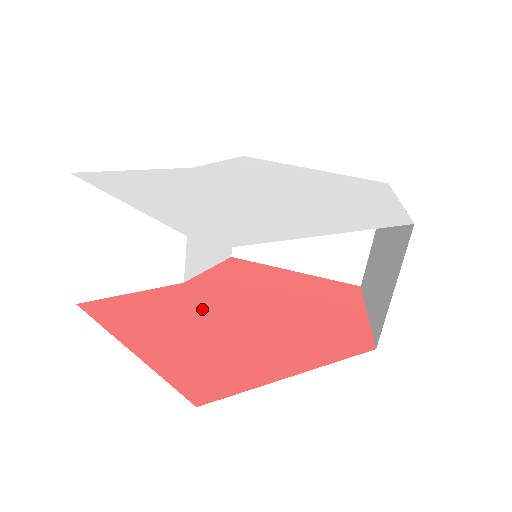
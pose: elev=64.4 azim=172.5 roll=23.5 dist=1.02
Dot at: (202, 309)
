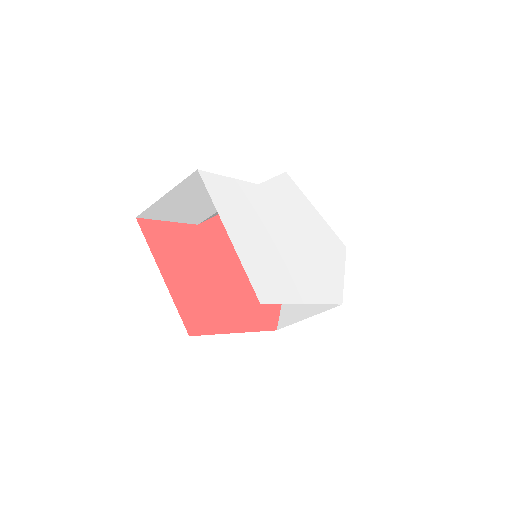
Dot at: (204, 257)
